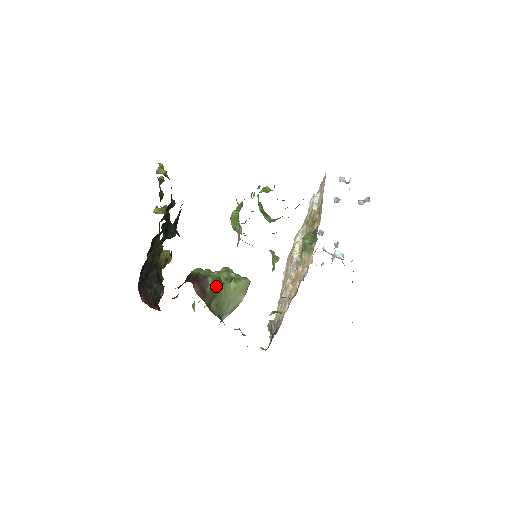
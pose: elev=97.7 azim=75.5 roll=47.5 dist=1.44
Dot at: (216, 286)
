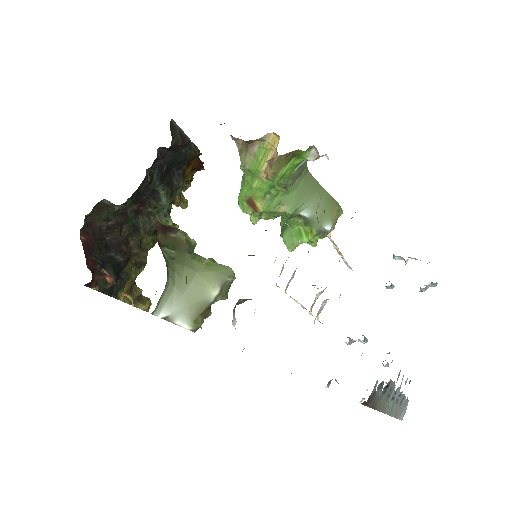
Dot at: (184, 245)
